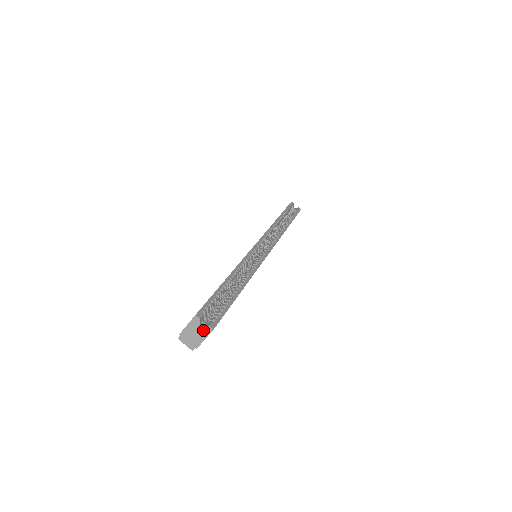
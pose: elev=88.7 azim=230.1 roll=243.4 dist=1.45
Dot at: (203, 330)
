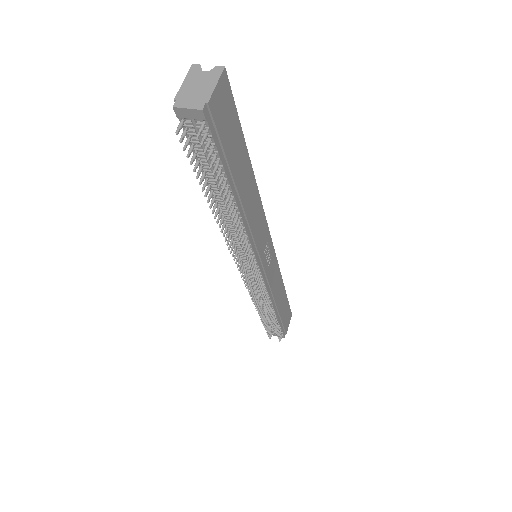
Dot at: (209, 75)
